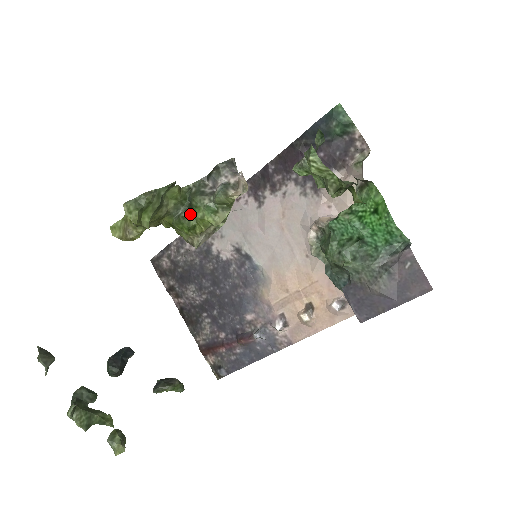
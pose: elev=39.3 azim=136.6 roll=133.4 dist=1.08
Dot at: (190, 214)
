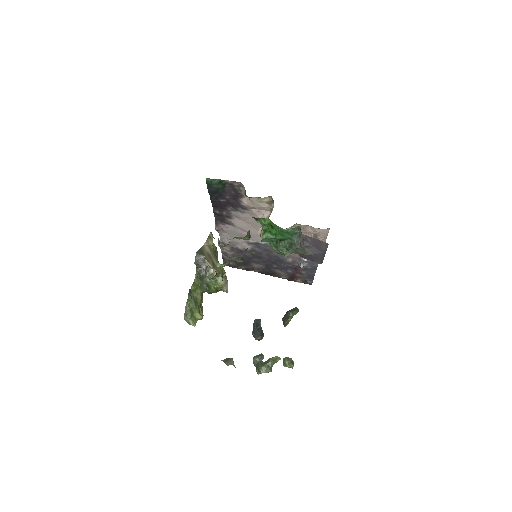
Dot at: (209, 287)
